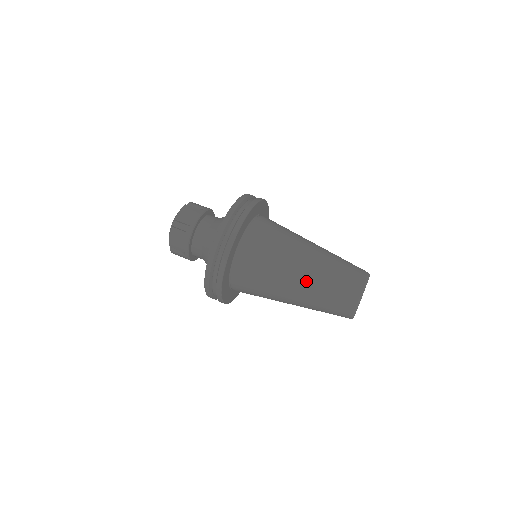
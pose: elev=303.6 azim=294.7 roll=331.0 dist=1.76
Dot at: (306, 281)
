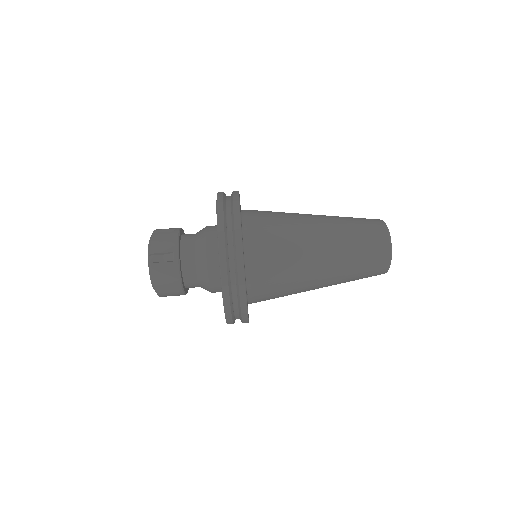
Dot at: (332, 252)
